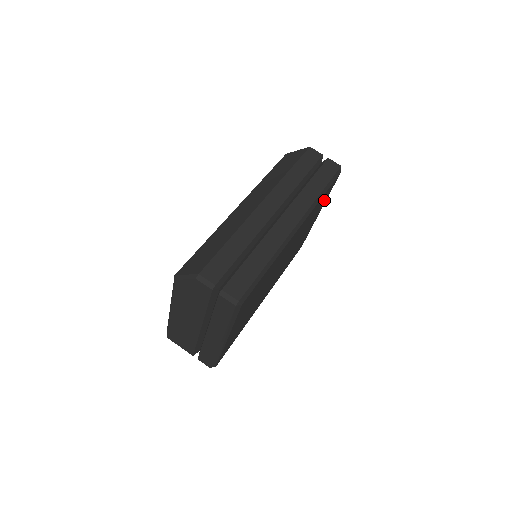
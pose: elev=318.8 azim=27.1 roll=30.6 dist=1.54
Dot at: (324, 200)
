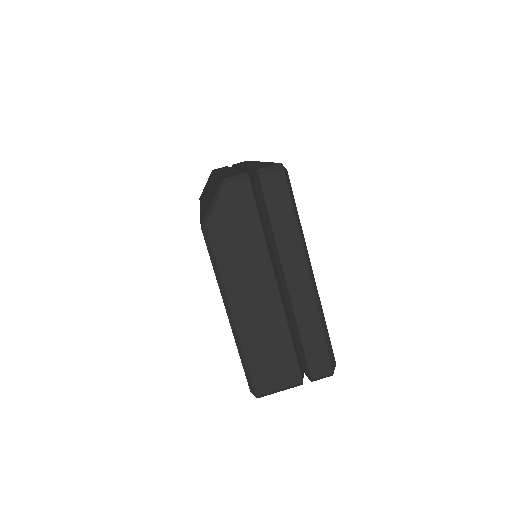
Dot at: occluded
